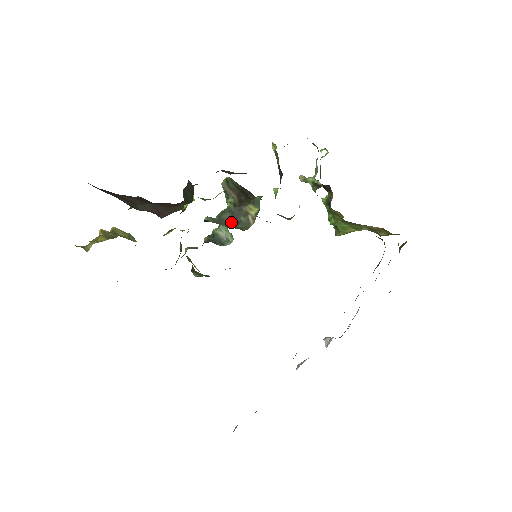
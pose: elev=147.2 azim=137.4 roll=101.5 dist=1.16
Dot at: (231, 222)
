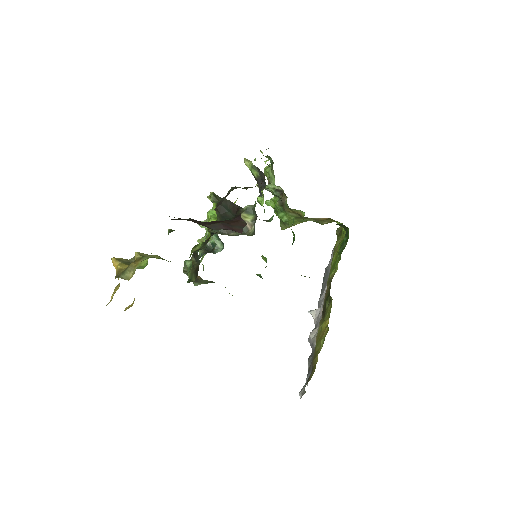
Dot at: (231, 231)
